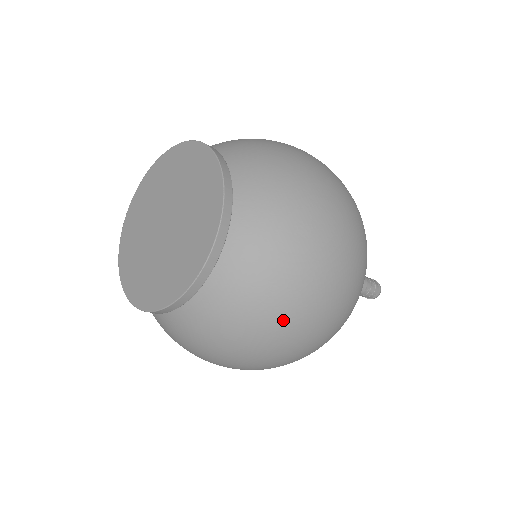
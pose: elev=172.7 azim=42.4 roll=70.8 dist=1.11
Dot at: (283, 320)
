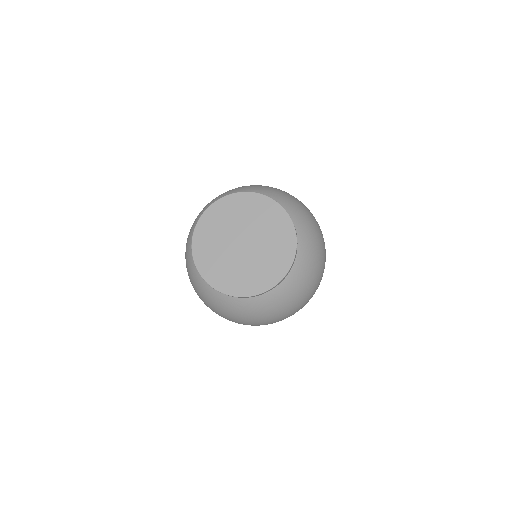
Dot at: (299, 303)
